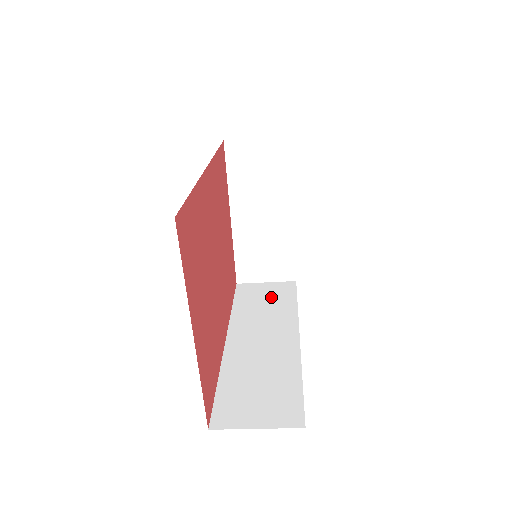
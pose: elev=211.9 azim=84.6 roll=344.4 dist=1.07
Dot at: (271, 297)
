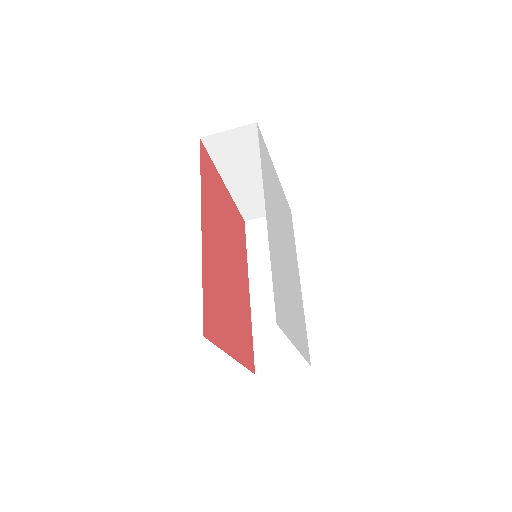
Dot at: occluded
